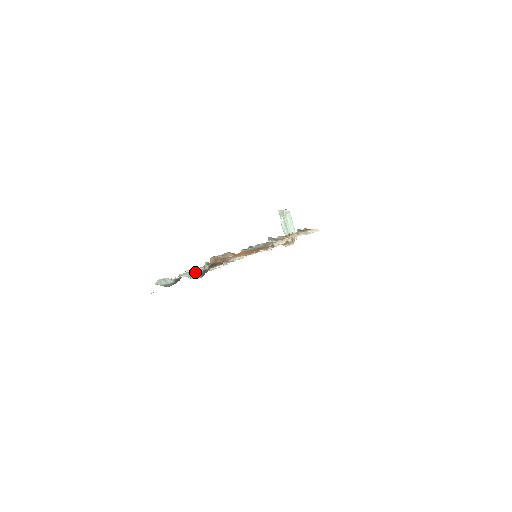
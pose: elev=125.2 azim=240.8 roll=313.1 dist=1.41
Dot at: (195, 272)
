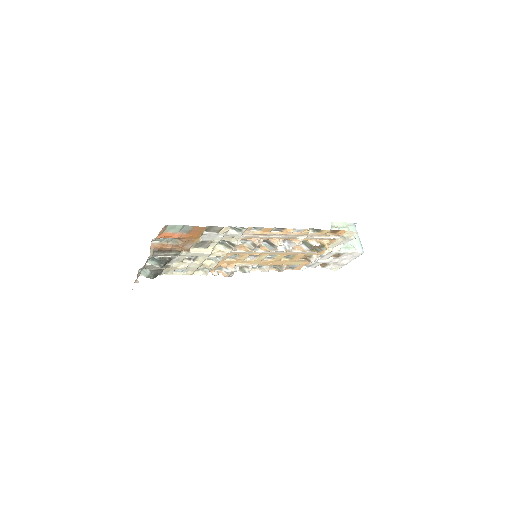
Dot at: (156, 260)
